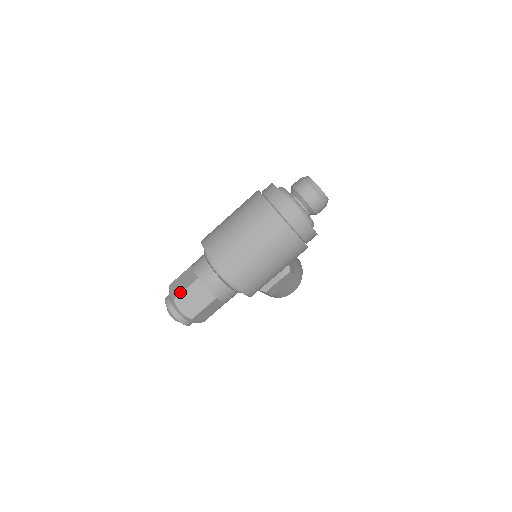
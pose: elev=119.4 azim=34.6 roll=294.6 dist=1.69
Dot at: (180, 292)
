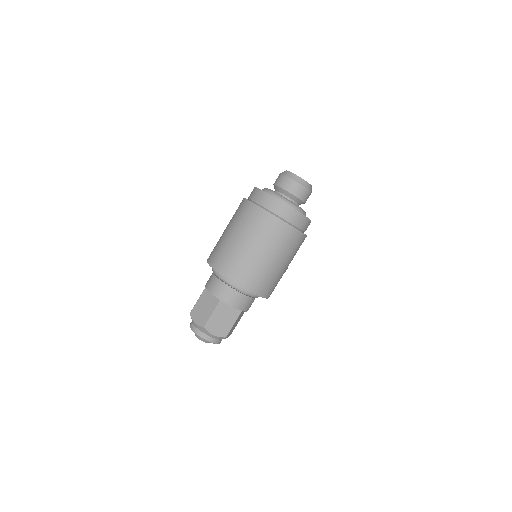
Dot at: (207, 318)
